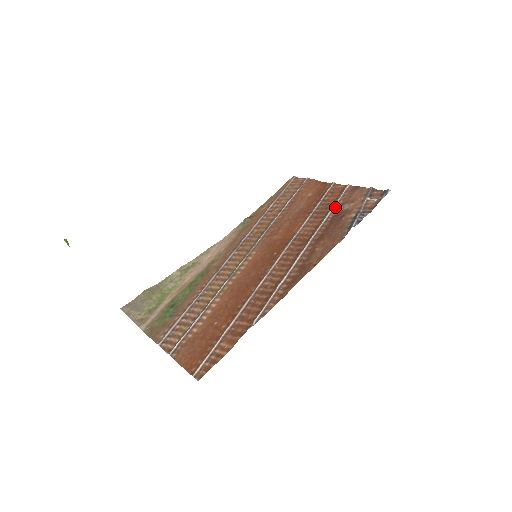
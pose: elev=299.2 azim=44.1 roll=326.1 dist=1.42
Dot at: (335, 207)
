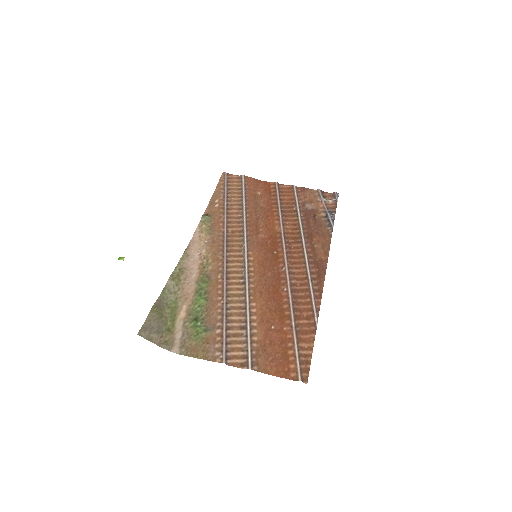
Dot at: (299, 206)
